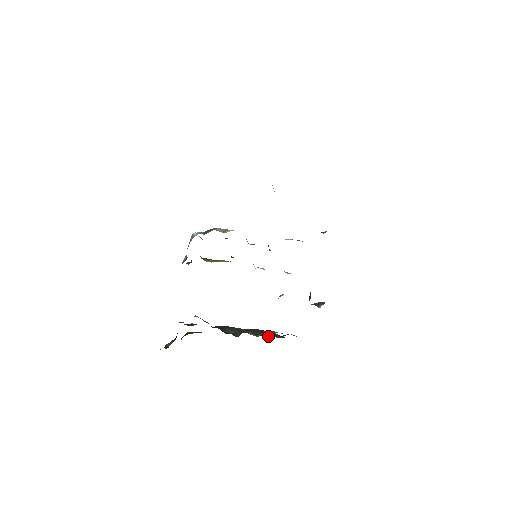
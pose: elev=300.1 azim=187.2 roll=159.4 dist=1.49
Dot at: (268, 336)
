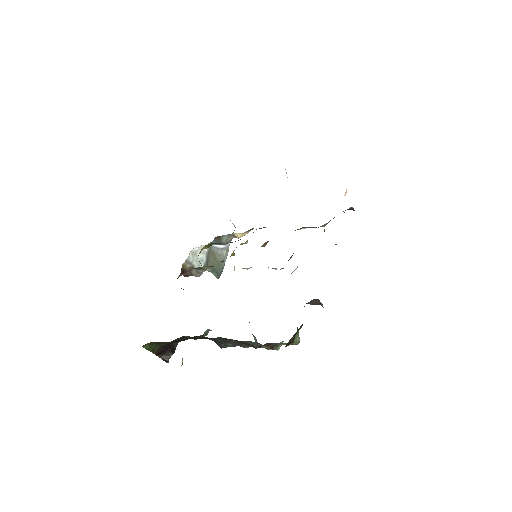
Dot at: occluded
